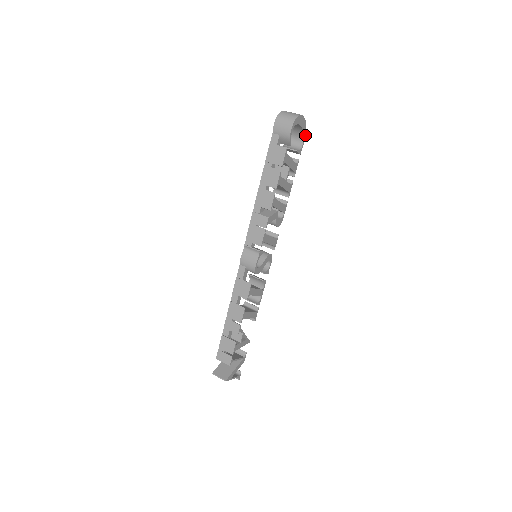
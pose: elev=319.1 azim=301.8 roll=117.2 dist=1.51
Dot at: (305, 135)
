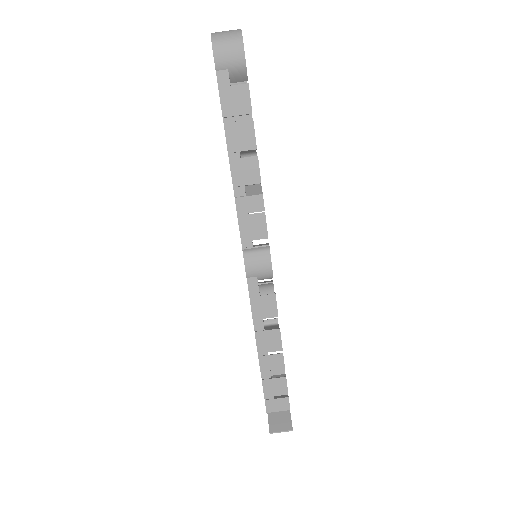
Dot at: occluded
